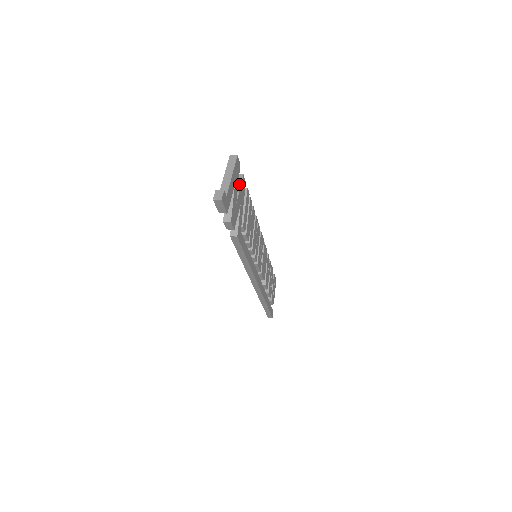
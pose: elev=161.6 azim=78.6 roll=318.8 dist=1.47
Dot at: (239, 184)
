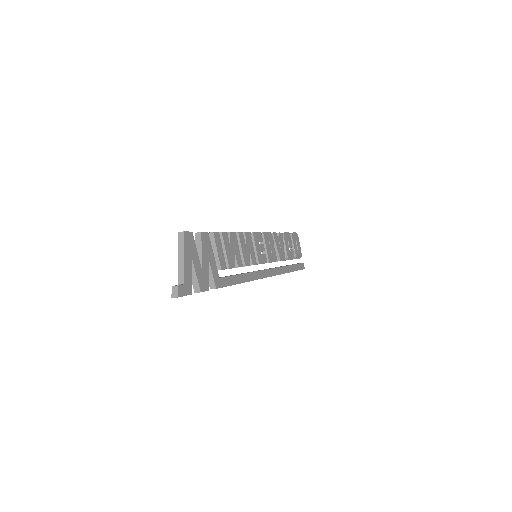
Dot at: (200, 245)
